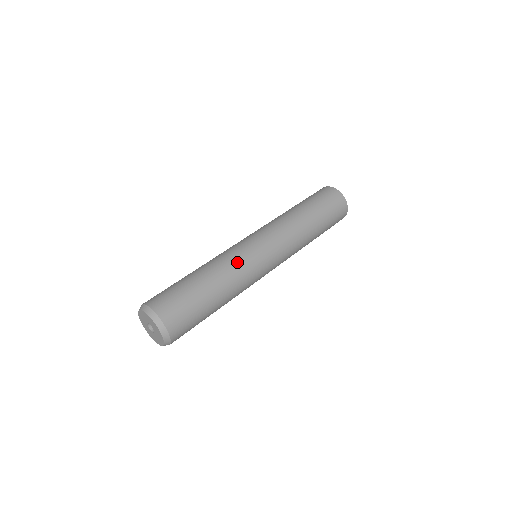
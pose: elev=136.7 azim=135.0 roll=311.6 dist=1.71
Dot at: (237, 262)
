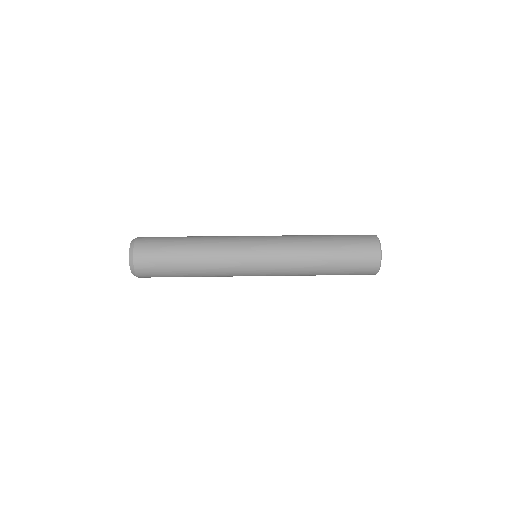
Dot at: (224, 236)
